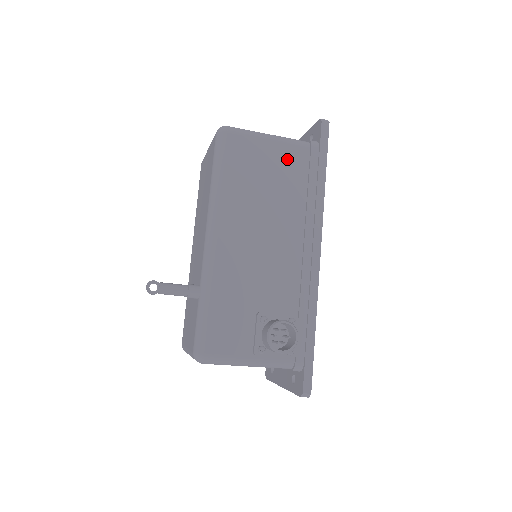
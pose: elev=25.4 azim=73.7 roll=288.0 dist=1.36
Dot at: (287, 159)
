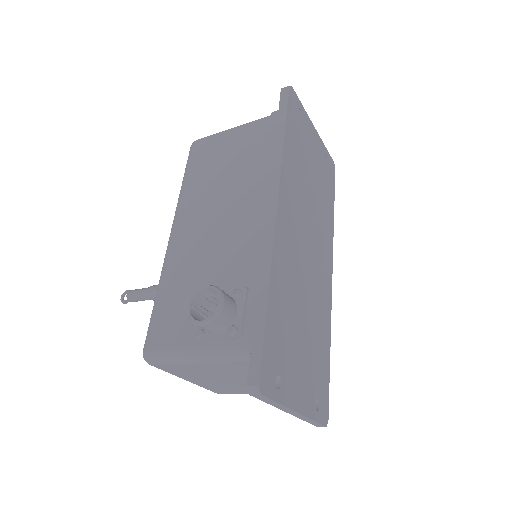
Dot at: (246, 138)
